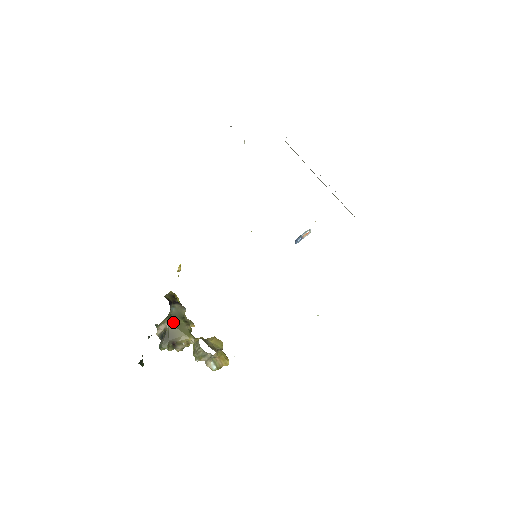
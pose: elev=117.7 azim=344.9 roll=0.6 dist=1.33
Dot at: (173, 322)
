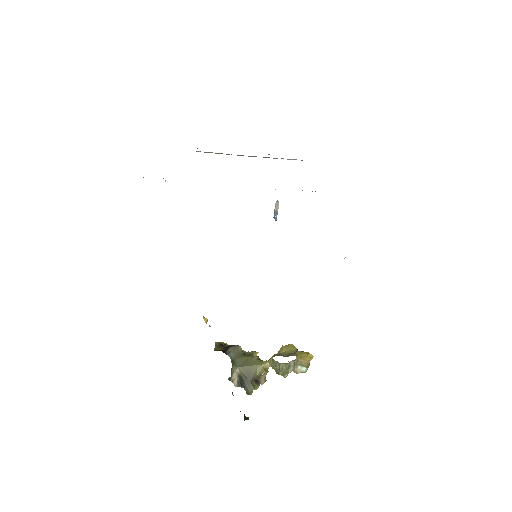
Dot at: (240, 364)
